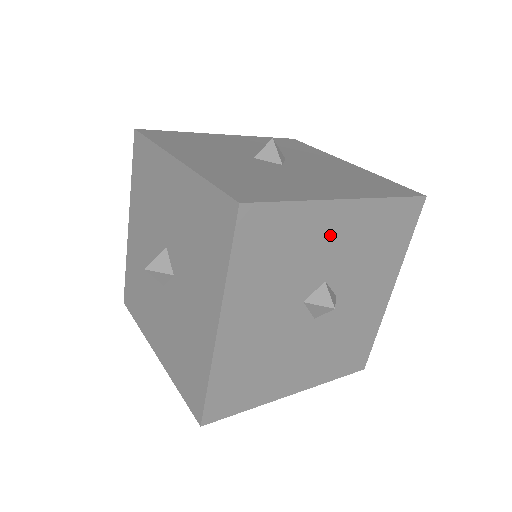
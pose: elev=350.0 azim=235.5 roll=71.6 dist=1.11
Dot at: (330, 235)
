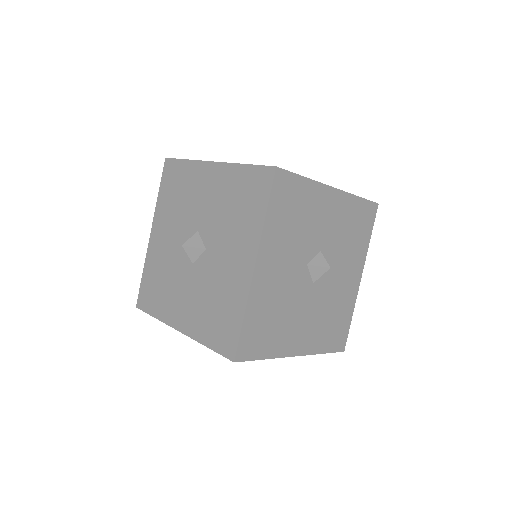
Dot at: (324, 212)
